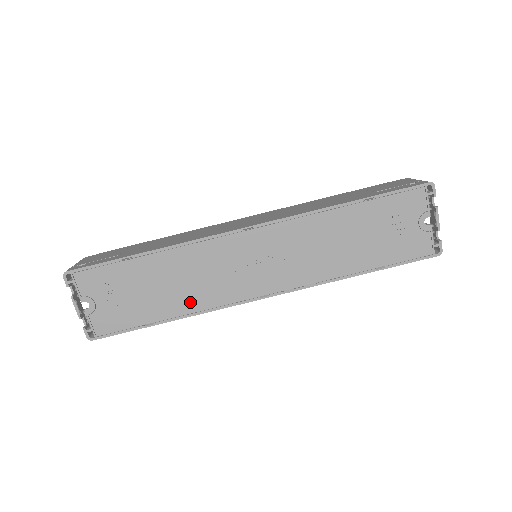
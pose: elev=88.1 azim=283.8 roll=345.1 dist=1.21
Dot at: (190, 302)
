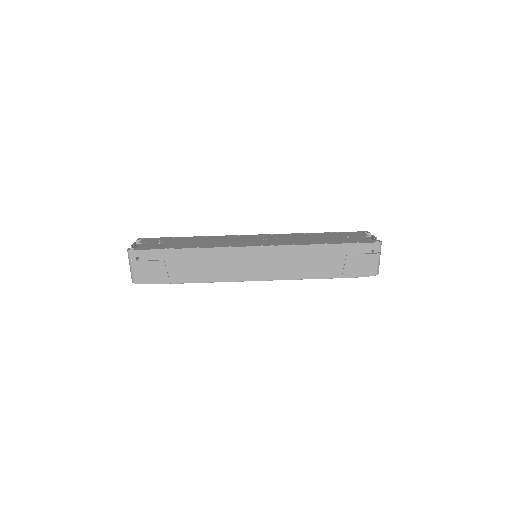
Dot at: (205, 245)
